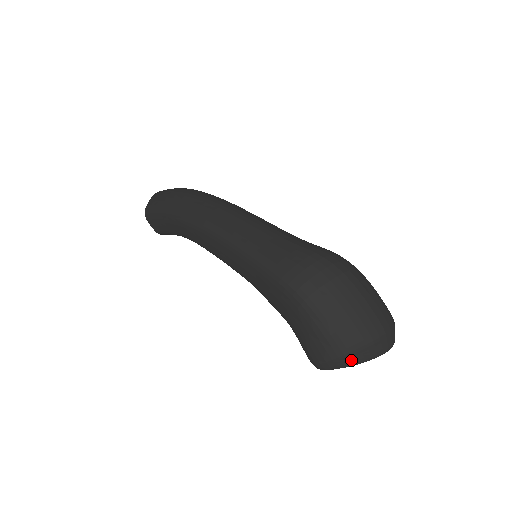
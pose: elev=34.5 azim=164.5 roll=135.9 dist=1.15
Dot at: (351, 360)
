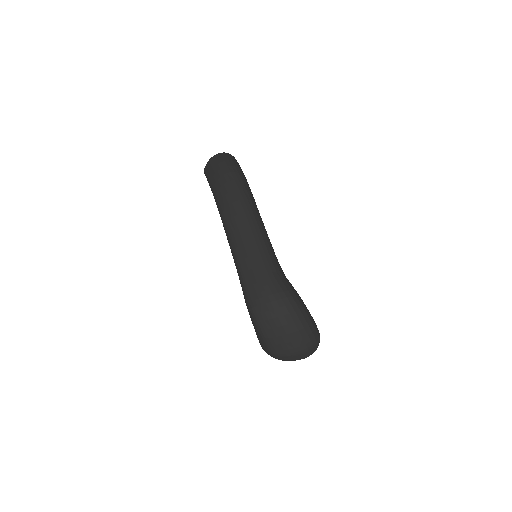
Dot at: (277, 358)
